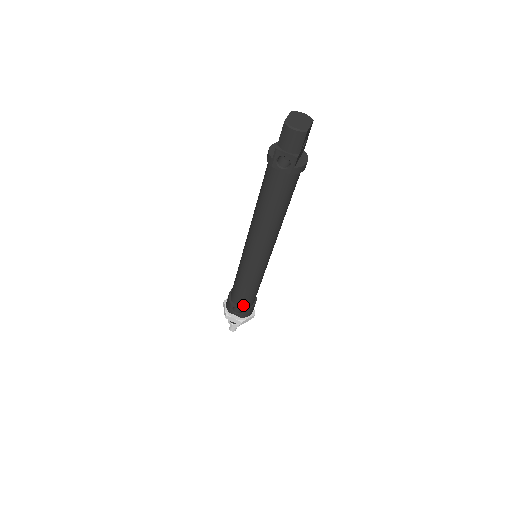
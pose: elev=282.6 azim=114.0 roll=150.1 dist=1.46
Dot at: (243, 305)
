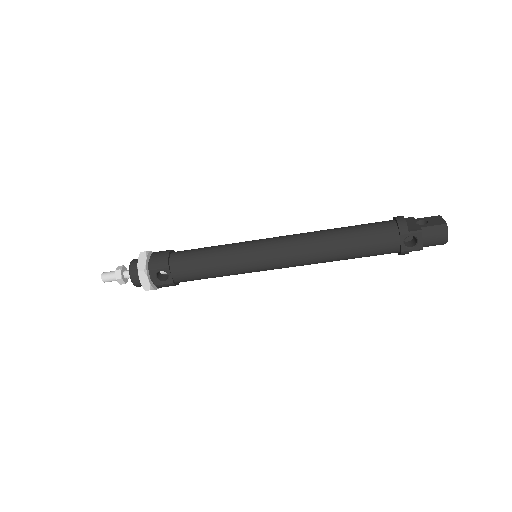
Dot at: (179, 278)
